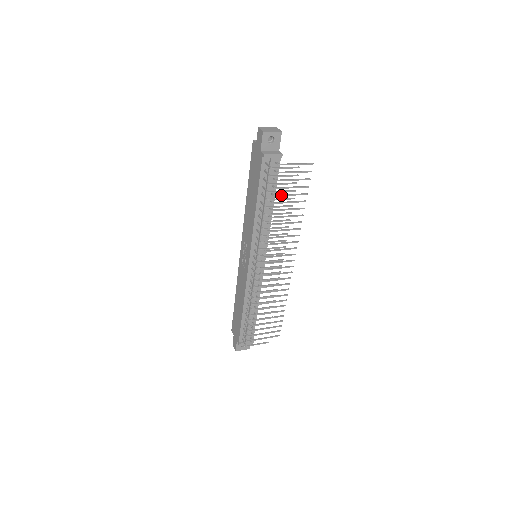
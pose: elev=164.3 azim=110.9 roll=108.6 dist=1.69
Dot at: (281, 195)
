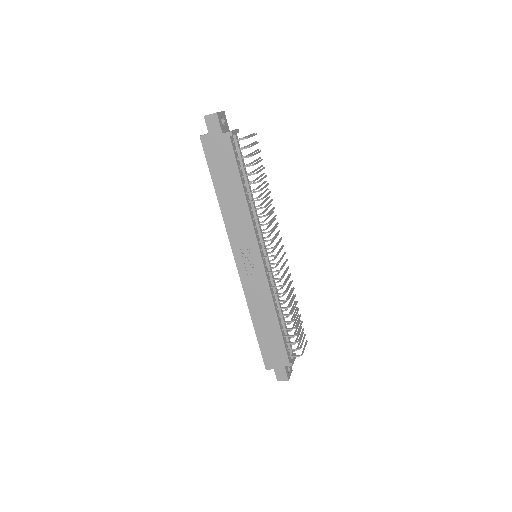
Dot at: (254, 171)
